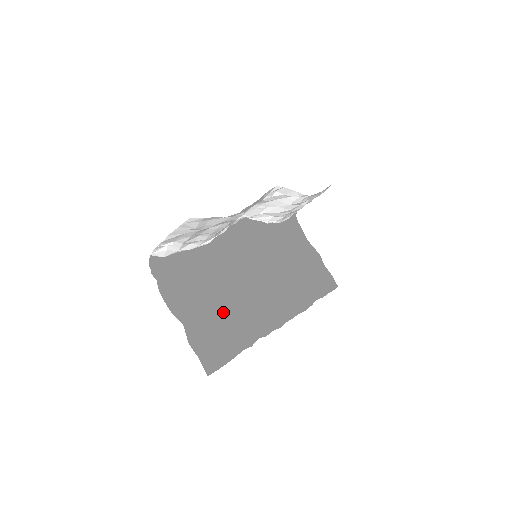
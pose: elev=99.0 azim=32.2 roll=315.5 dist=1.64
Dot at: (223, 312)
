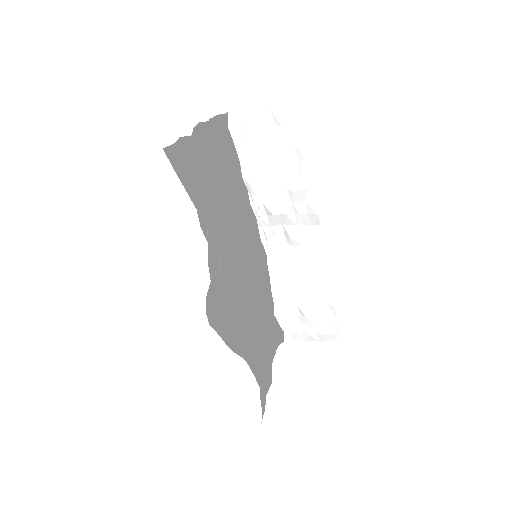
Dot at: (210, 197)
